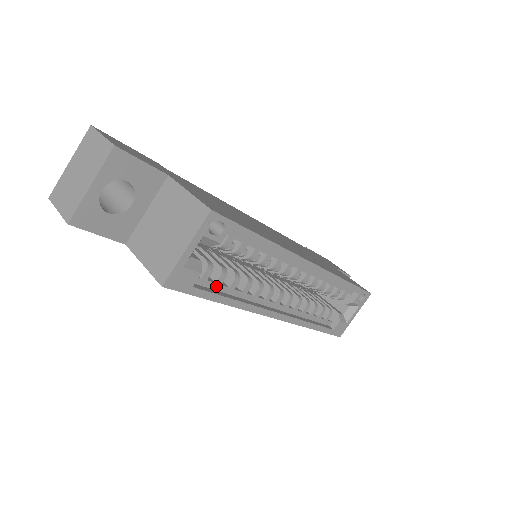
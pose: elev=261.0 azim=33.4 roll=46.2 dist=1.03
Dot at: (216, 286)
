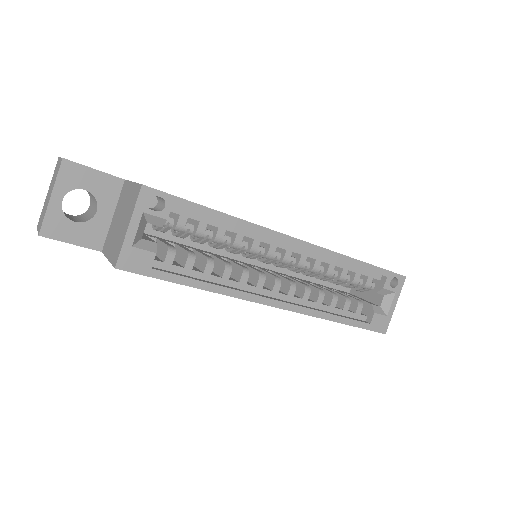
Dot at: (186, 271)
